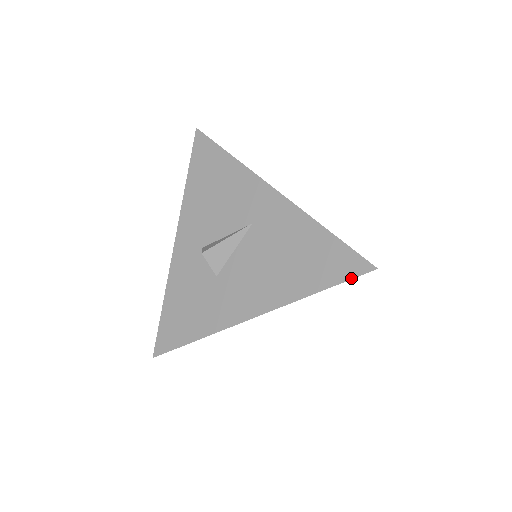
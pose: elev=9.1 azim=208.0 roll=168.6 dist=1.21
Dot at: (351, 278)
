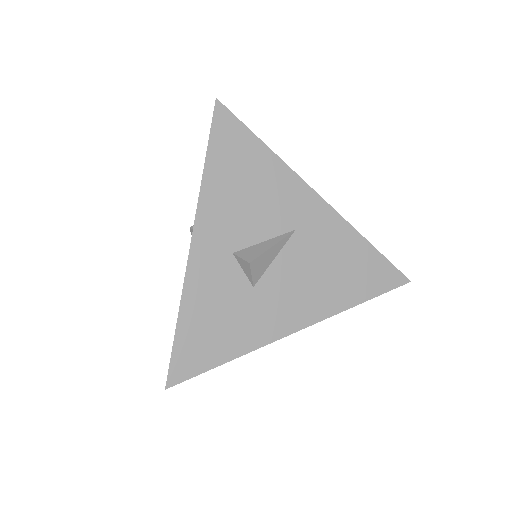
Dot at: occluded
